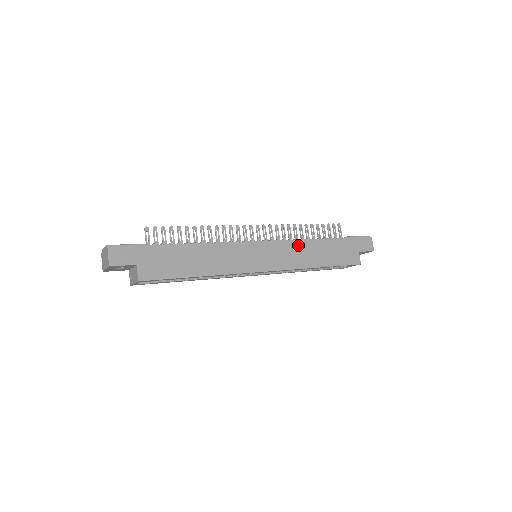
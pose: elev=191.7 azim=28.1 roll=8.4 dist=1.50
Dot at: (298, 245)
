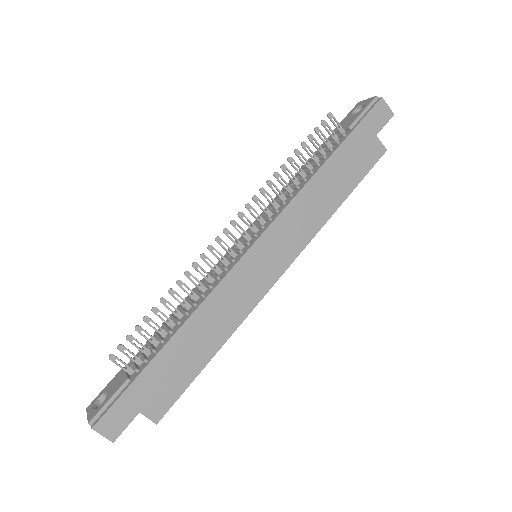
Dot at: (298, 204)
